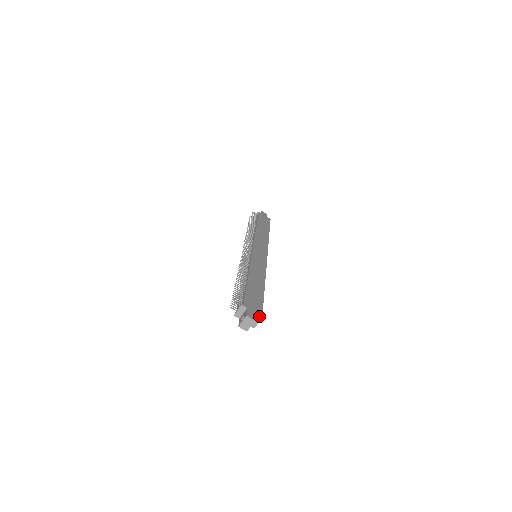
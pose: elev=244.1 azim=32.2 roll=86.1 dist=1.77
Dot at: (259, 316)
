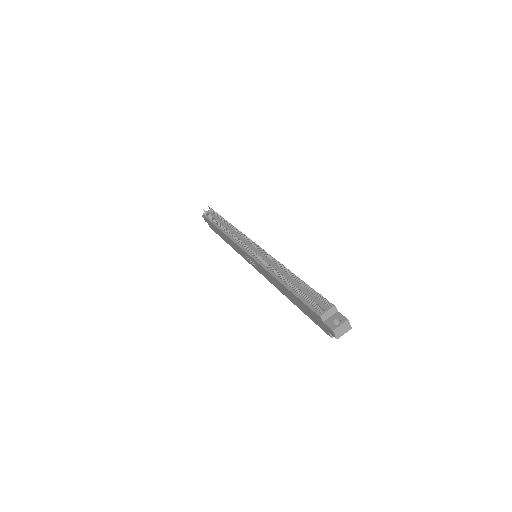
Dot at: occluded
